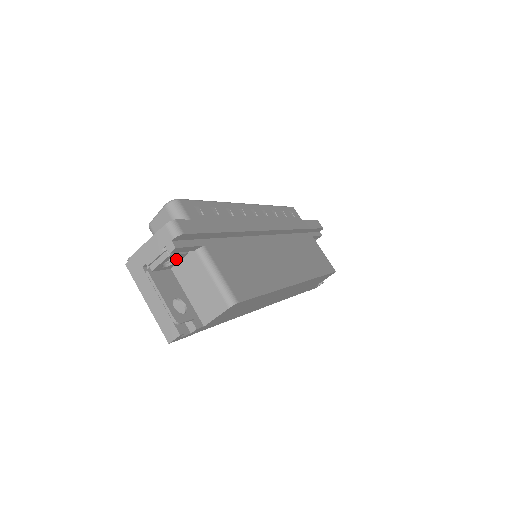
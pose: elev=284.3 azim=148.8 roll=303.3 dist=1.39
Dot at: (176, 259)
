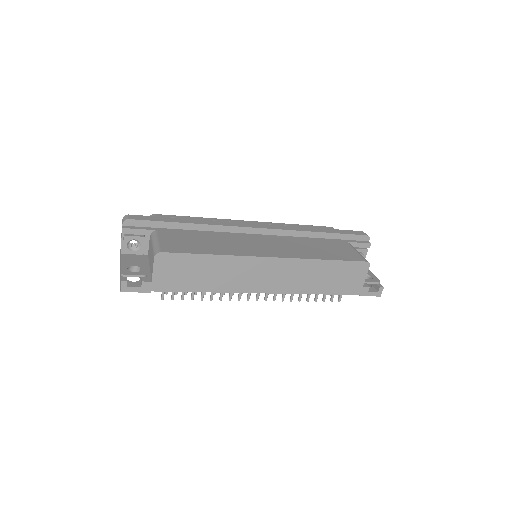
Dot at: (140, 244)
